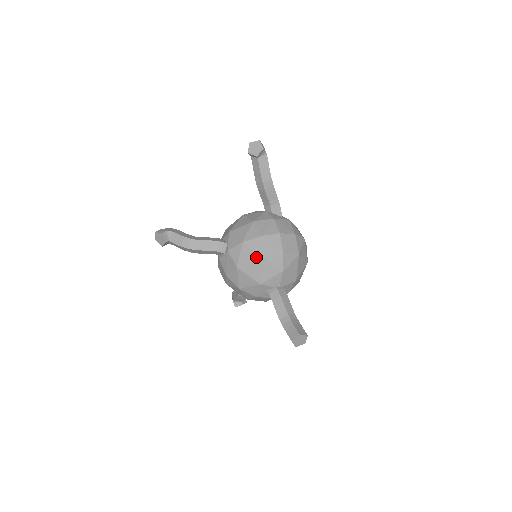
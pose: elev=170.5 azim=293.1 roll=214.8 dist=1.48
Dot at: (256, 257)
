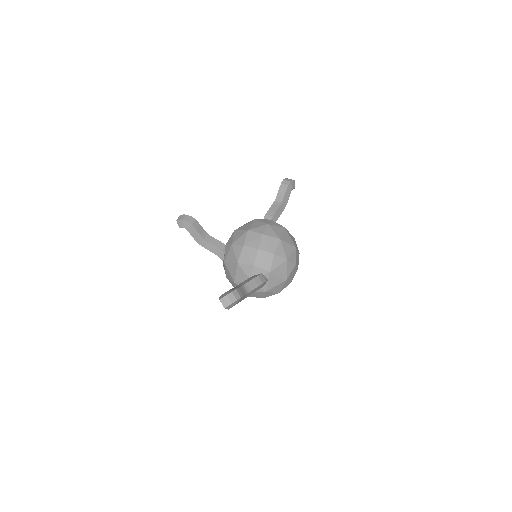
Dot at: occluded
